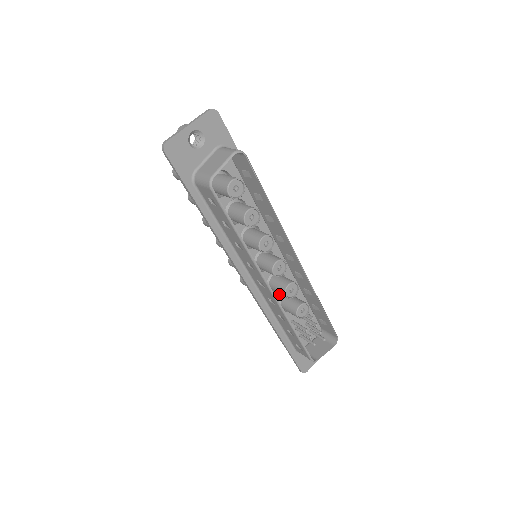
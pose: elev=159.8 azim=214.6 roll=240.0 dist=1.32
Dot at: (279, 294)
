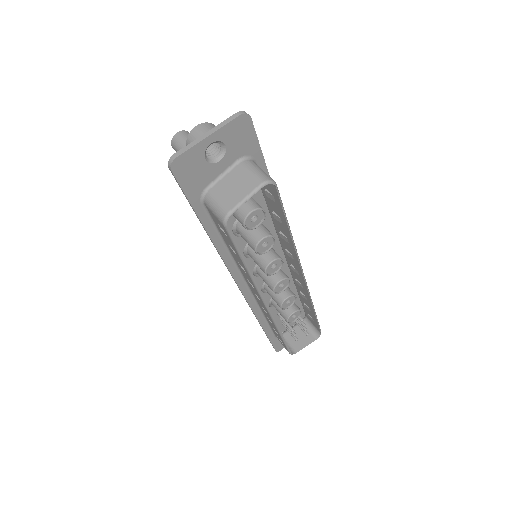
Dot at: occluded
